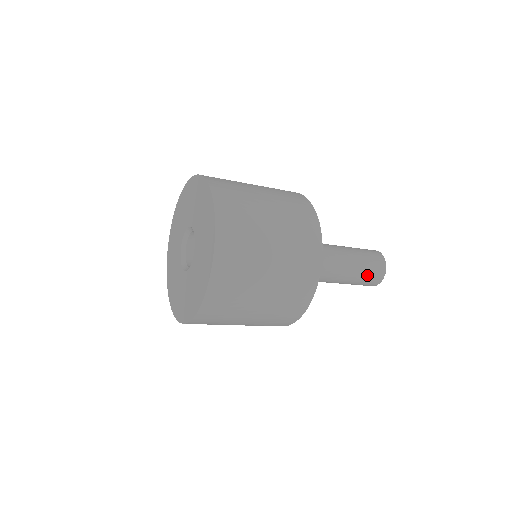
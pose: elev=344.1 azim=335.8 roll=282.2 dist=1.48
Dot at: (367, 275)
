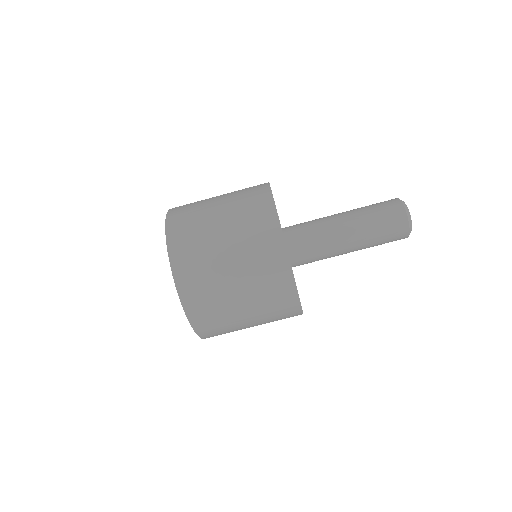
Dot at: (384, 242)
